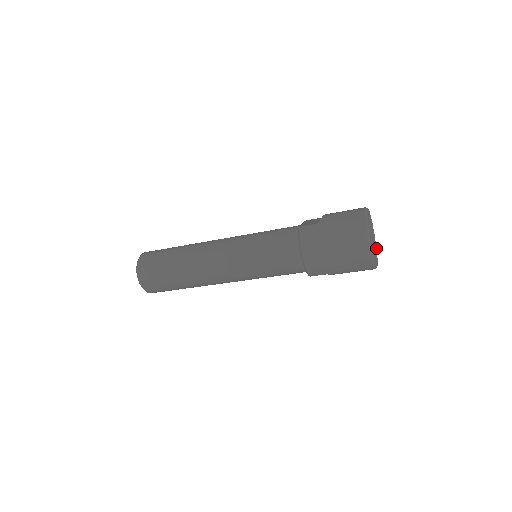
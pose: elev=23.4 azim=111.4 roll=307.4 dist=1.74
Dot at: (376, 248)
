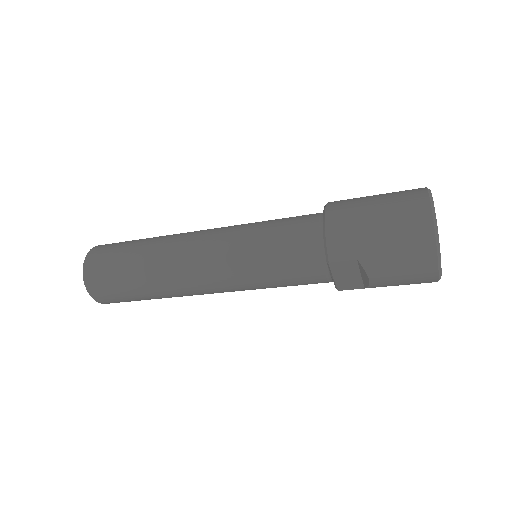
Dot at: occluded
